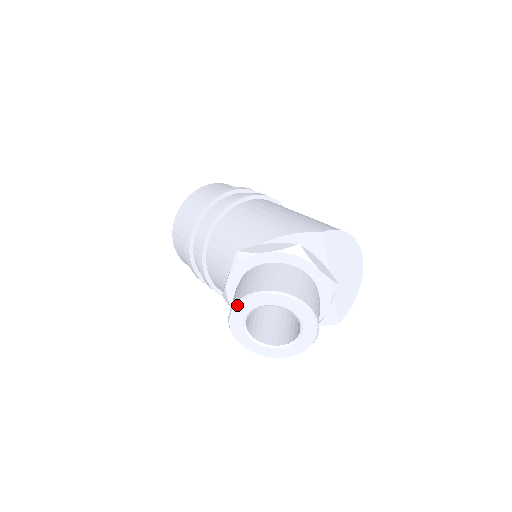
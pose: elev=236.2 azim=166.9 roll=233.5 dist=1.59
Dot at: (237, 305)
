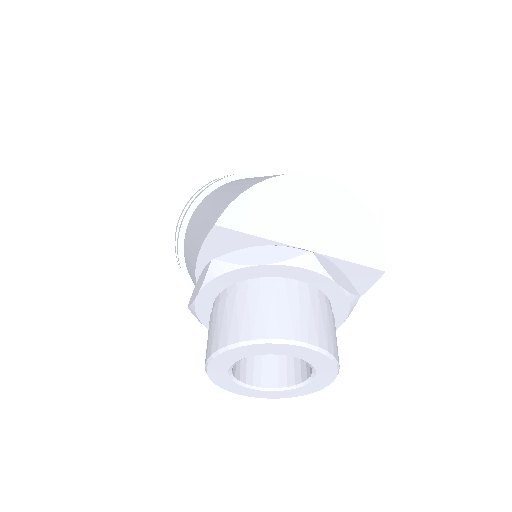
Dot at: (213, 382)
